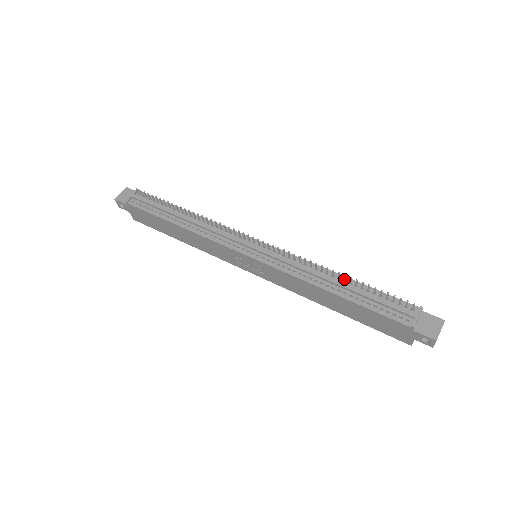
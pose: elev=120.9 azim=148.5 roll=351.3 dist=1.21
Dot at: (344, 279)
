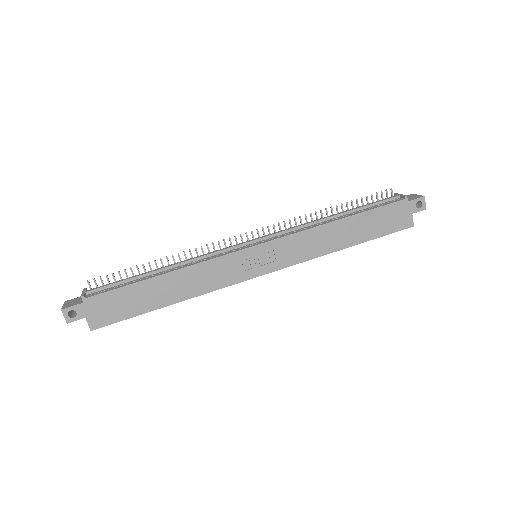
Dot at: (337, 211)
